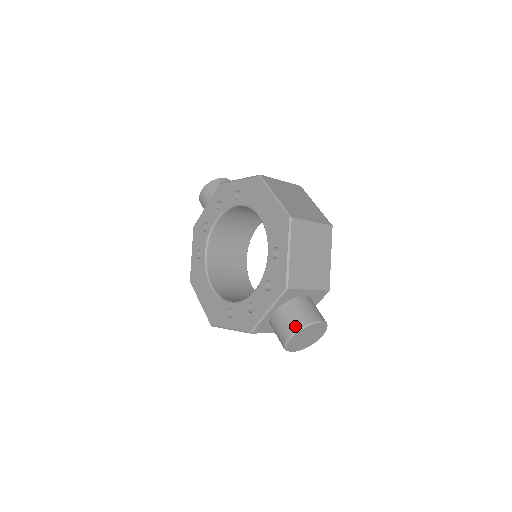
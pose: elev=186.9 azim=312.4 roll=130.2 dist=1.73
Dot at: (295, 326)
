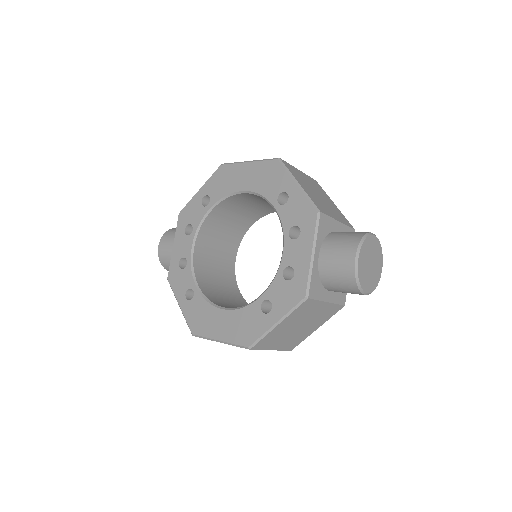
Dot at: (353, 243)
